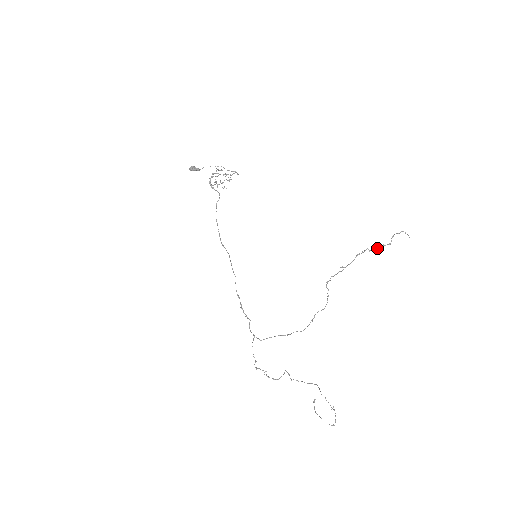
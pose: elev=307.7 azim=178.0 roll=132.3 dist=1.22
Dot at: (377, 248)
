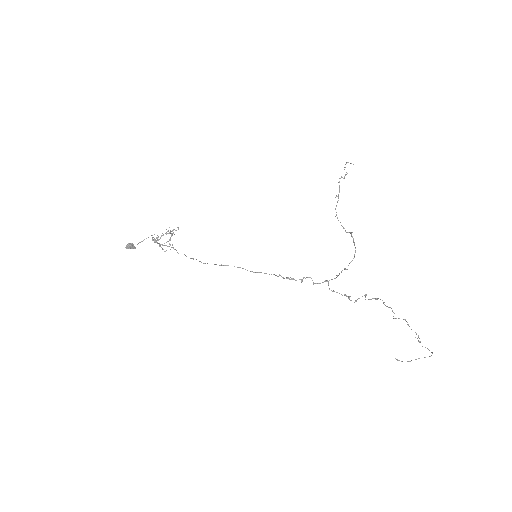
Dot at: (344, 177)
